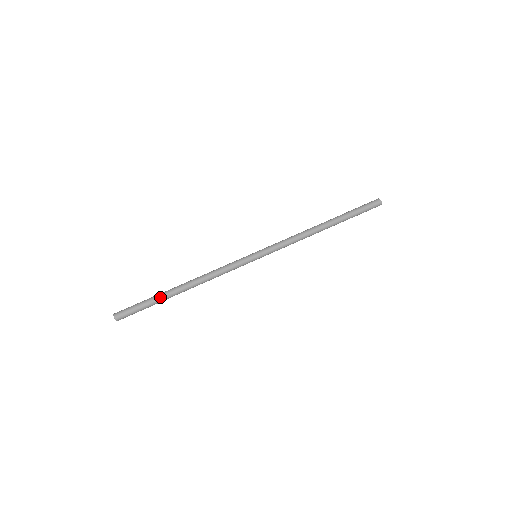
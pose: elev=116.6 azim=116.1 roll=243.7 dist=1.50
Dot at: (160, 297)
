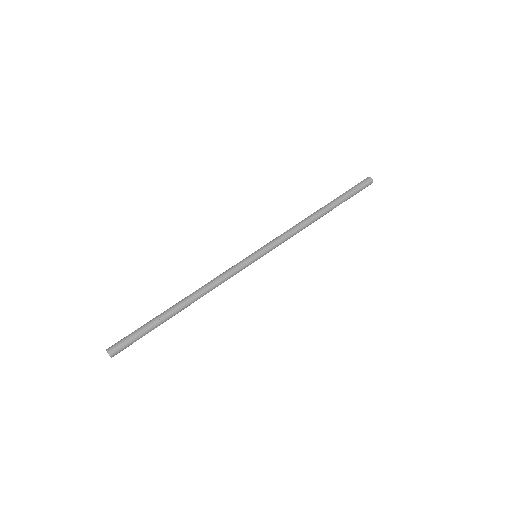
Dot at: (157, 318)
